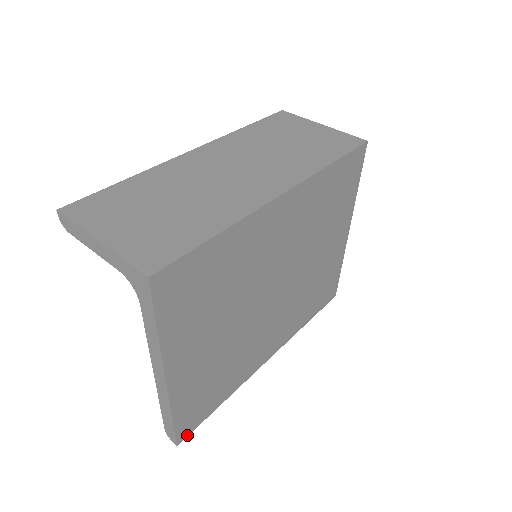
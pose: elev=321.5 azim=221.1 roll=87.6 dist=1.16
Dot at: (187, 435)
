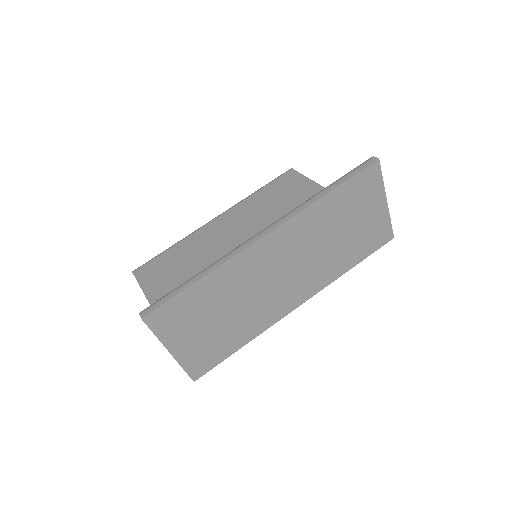
Dot at: occluded
